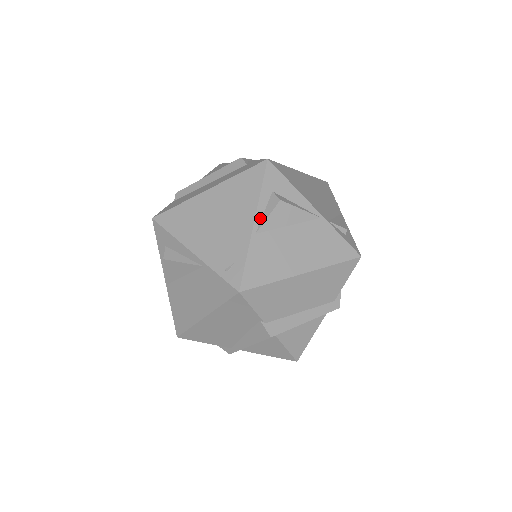
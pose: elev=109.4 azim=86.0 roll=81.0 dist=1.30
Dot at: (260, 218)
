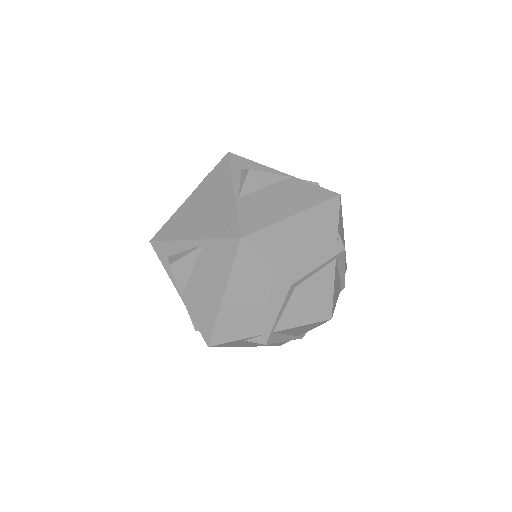
Dot at: (238, 187)
